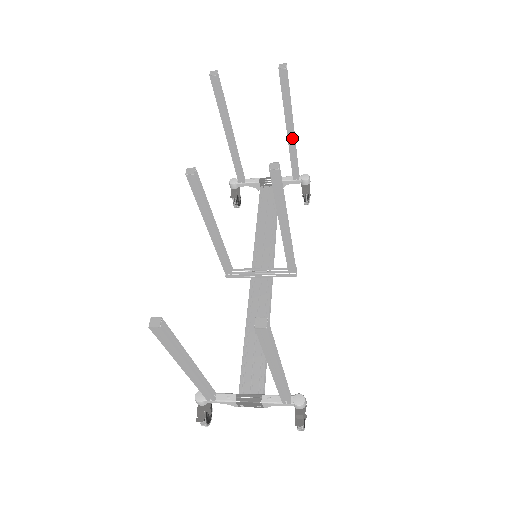
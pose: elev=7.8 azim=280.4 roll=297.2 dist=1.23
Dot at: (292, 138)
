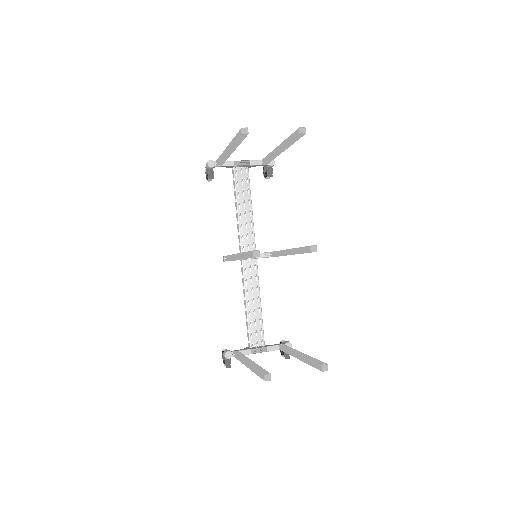
Dot at: (280, 153)
